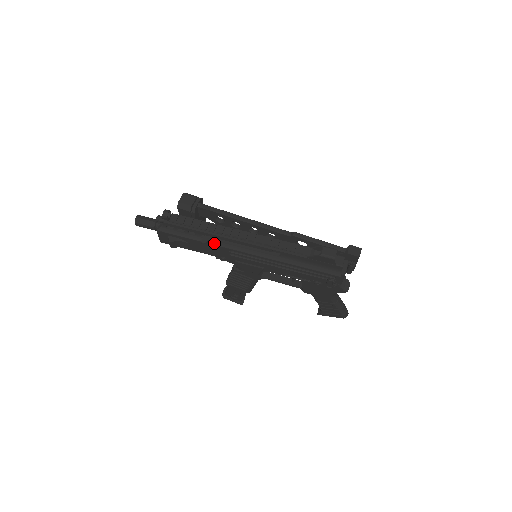
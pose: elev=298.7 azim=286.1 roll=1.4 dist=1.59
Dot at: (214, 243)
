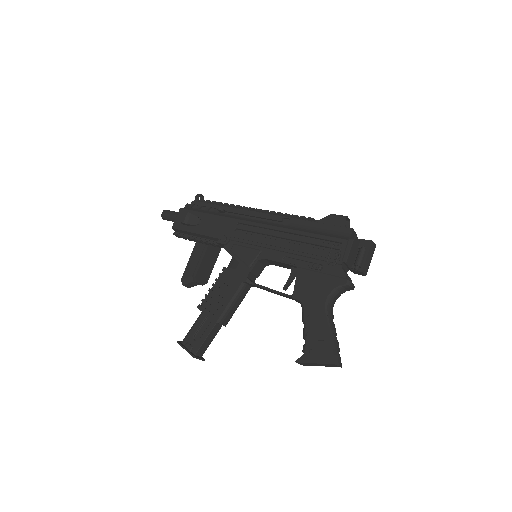
Dot at: (227, 216)
